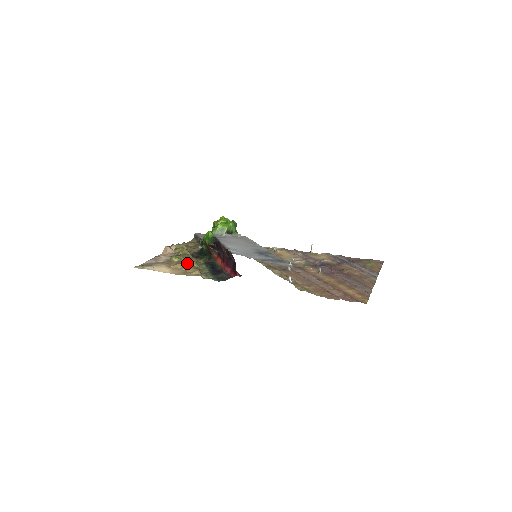
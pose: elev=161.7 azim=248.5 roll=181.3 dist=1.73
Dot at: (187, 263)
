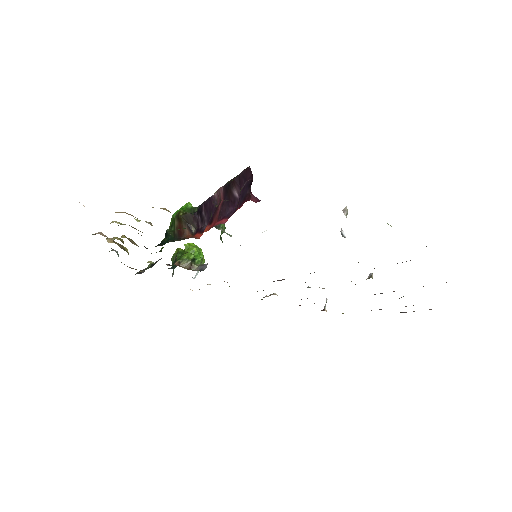
Dot at: occluded
